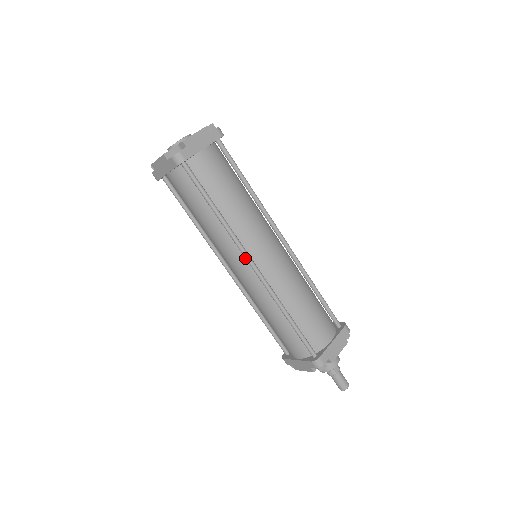
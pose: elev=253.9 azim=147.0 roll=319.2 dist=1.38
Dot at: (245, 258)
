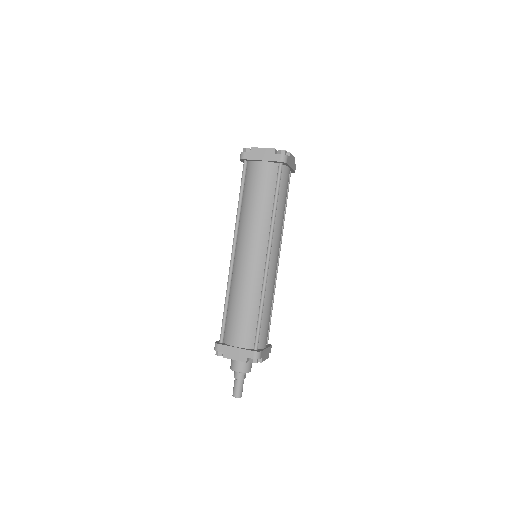
Dot at: (268, 248)
